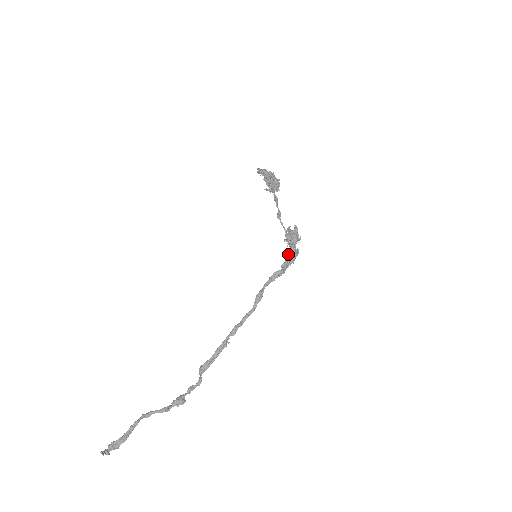
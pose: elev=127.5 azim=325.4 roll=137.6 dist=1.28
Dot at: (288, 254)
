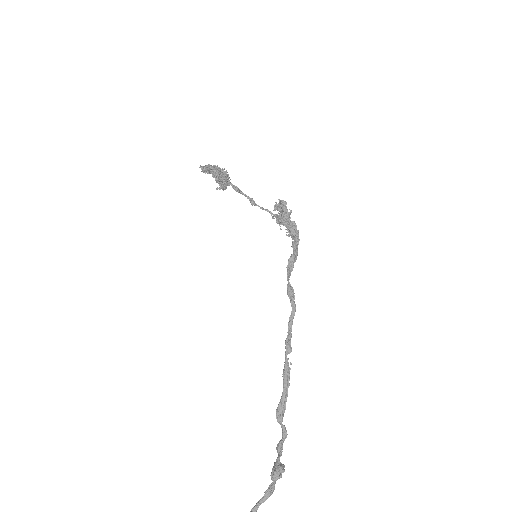
Dot at: (291, 232)
